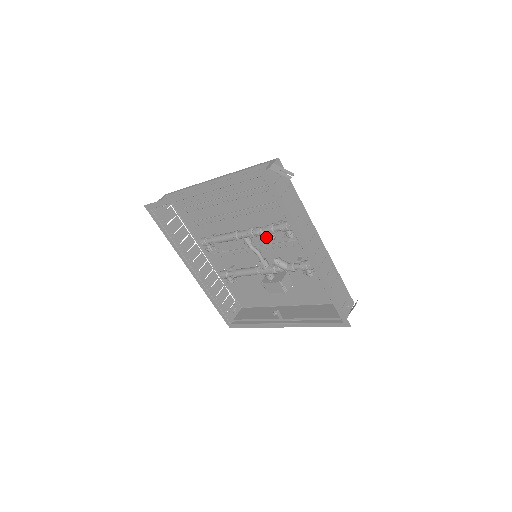
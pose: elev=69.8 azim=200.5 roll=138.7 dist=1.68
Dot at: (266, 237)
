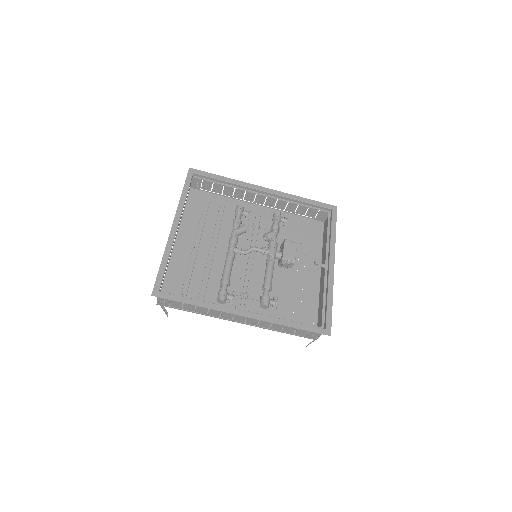
Dot at: (241, 228)
